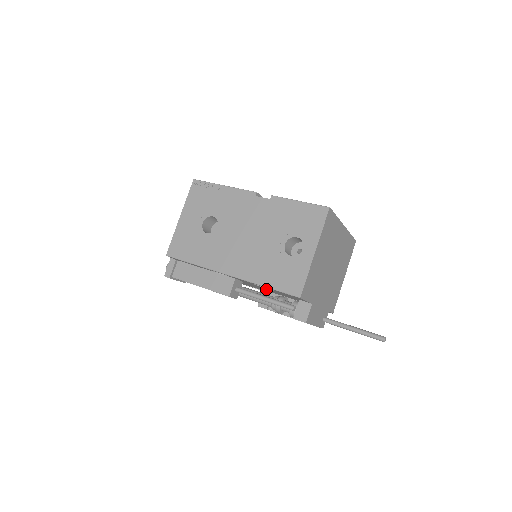
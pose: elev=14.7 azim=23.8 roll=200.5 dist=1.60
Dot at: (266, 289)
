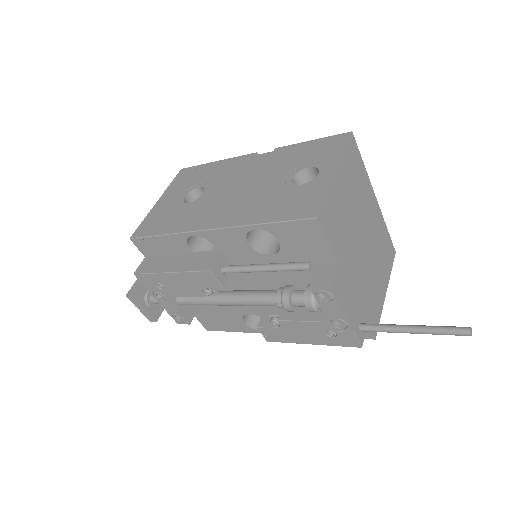
Dot at: occluded
